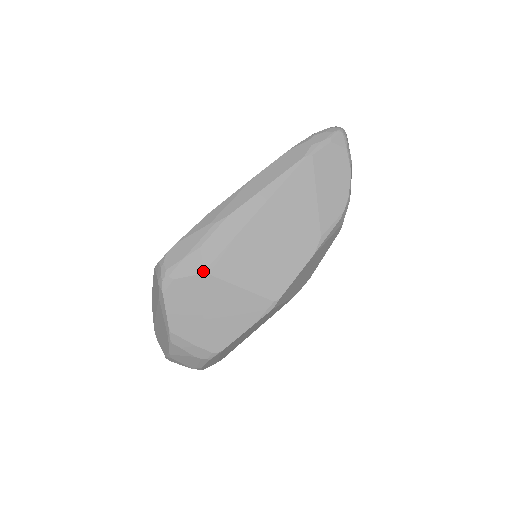
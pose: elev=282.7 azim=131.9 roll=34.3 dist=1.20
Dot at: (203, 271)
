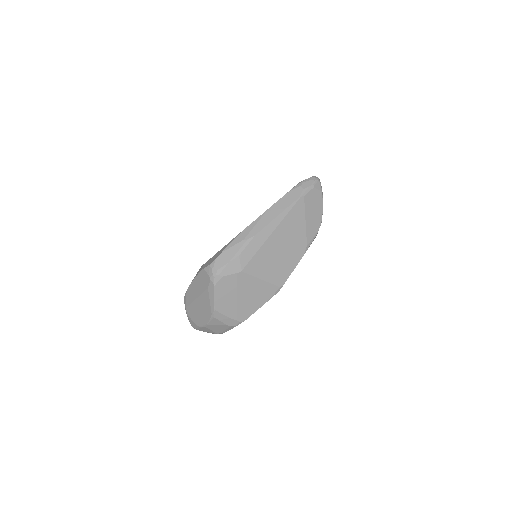
Dot at: (241, 271)
